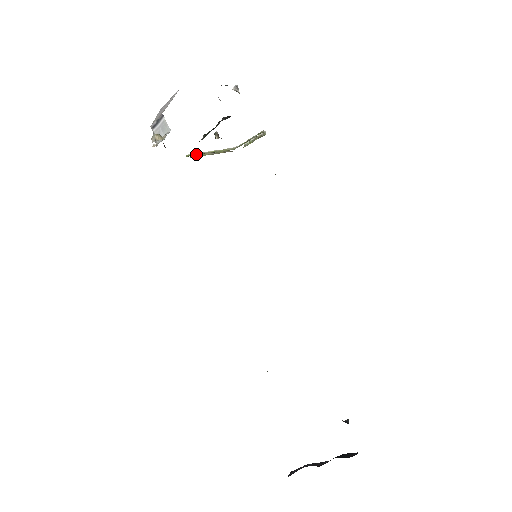
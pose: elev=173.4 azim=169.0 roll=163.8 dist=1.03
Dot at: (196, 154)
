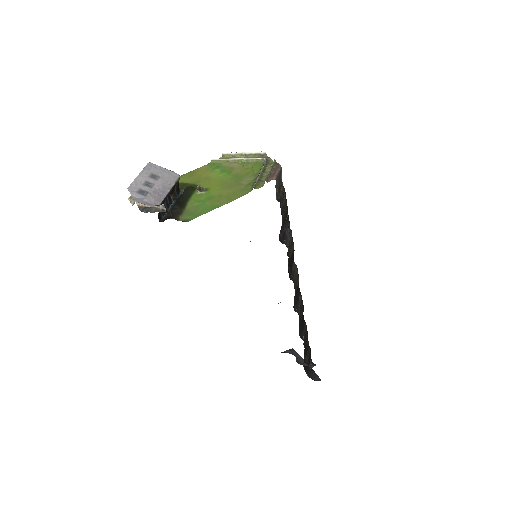
Dot at: (221, 160)
